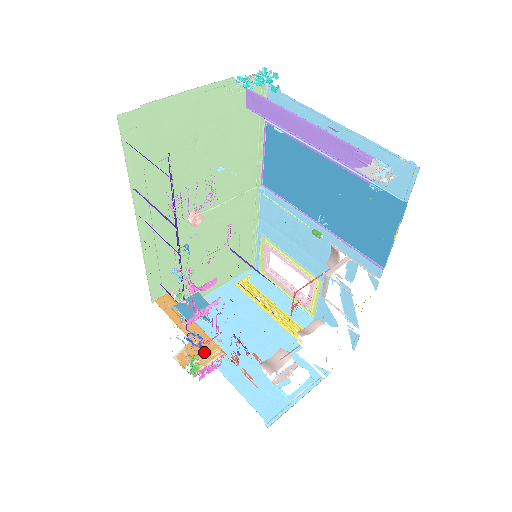
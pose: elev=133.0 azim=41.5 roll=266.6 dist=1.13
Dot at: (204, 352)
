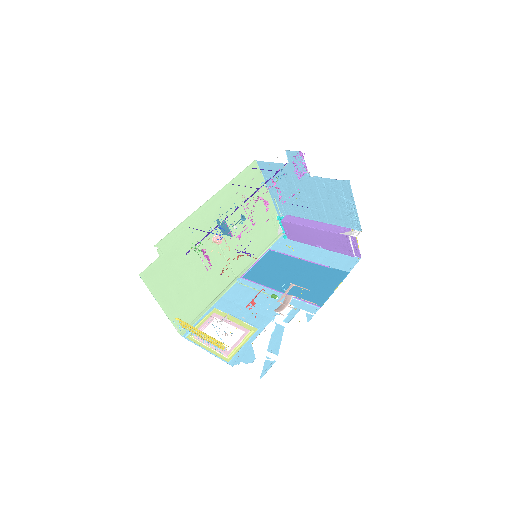
Dot at: occluded
